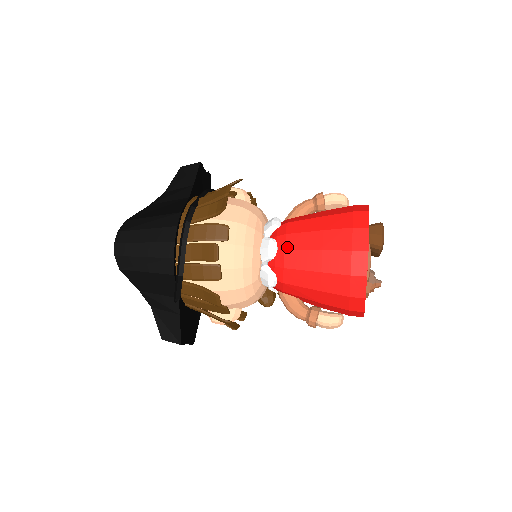
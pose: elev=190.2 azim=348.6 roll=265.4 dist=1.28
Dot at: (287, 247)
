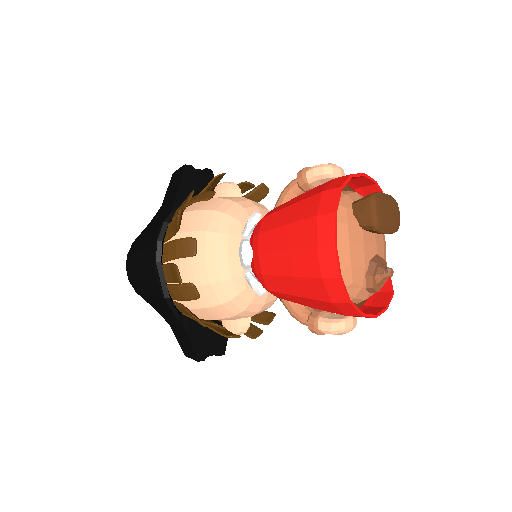
Dot at: (260, 250)
